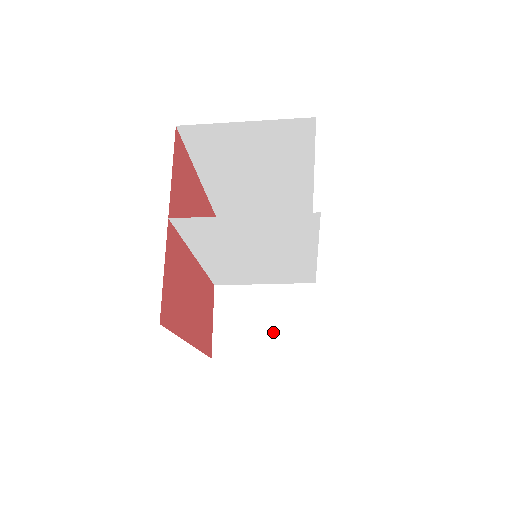
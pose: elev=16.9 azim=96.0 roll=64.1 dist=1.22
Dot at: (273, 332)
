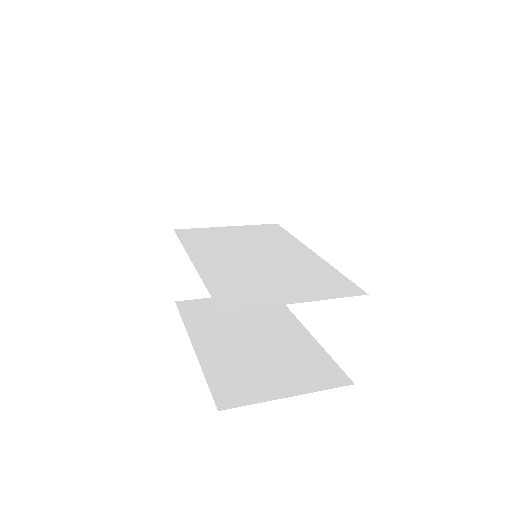
Dot at: occluded
